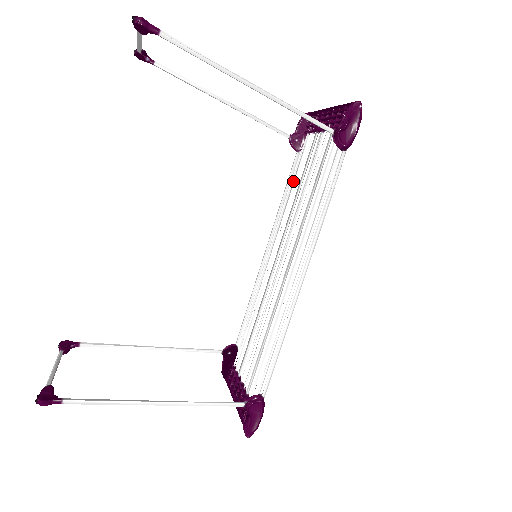
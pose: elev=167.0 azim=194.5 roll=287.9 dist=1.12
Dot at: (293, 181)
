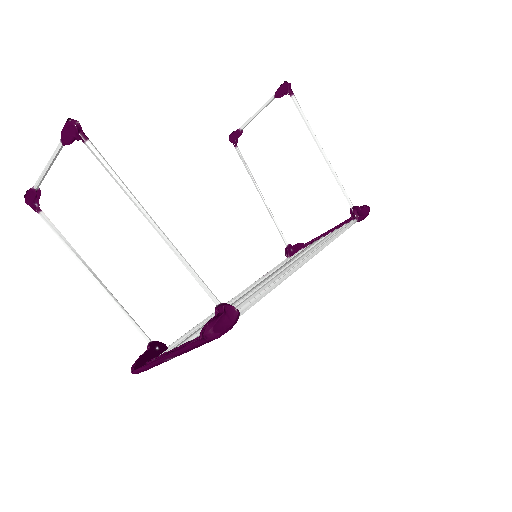
Dot at: occluded
